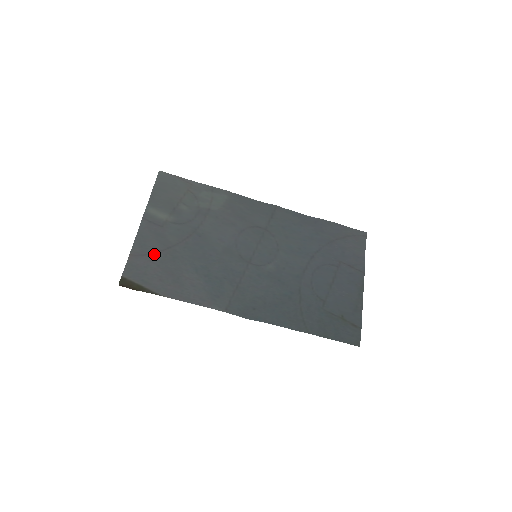
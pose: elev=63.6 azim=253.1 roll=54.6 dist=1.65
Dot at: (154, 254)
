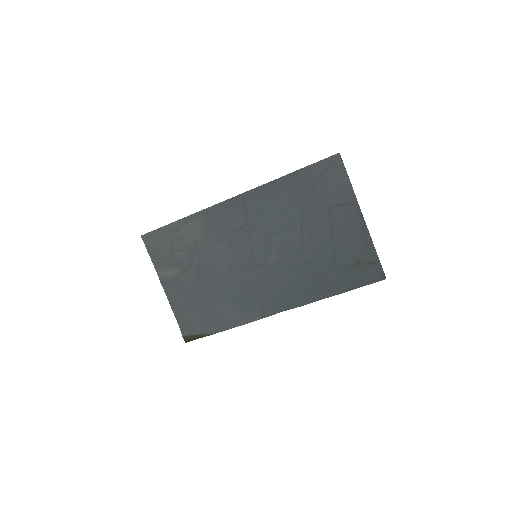
Dot at: (188, 306)
